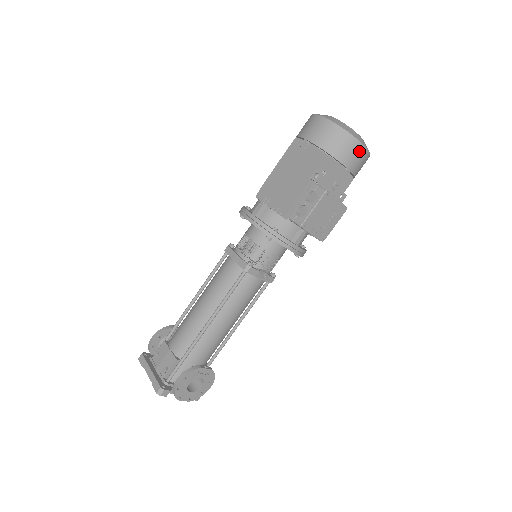
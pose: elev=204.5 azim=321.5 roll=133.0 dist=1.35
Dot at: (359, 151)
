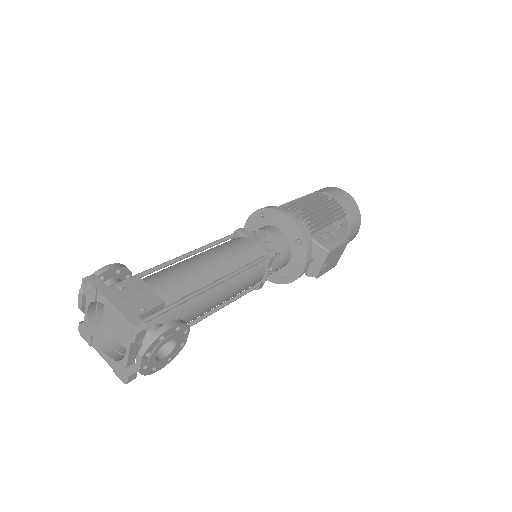
Dot at: (356, 231)
